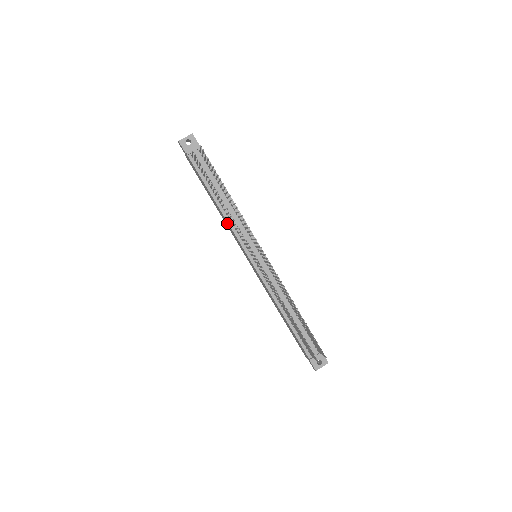
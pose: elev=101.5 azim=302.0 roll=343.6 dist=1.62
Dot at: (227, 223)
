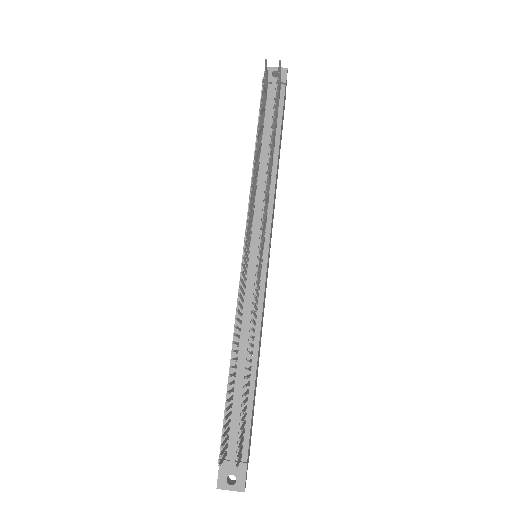
Dot at: occluded
